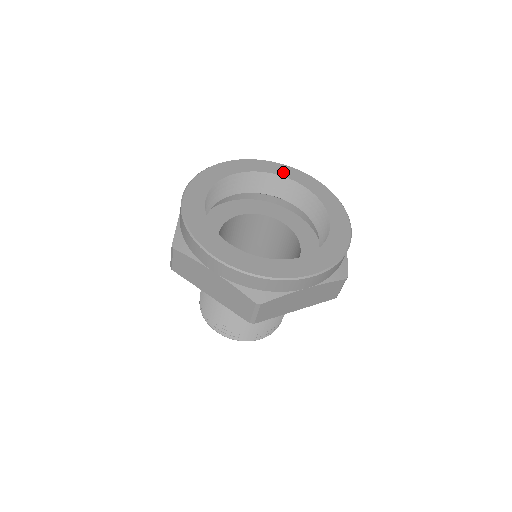
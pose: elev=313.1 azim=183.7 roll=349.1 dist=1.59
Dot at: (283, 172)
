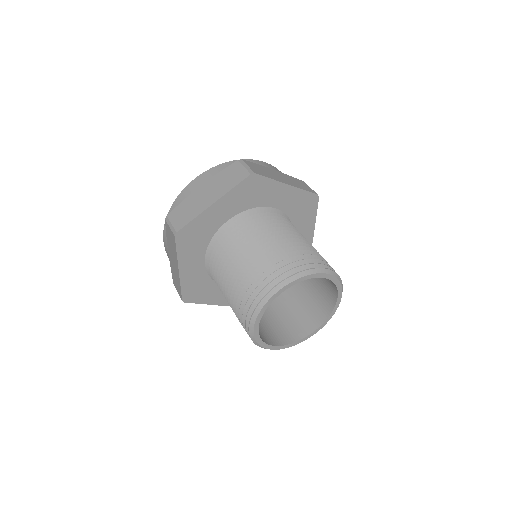
Dot at: occluded
